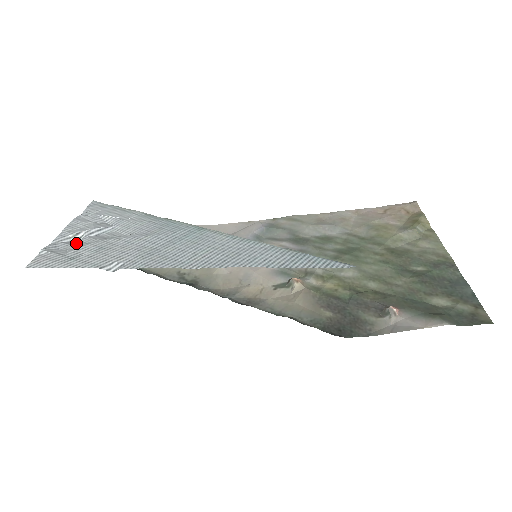
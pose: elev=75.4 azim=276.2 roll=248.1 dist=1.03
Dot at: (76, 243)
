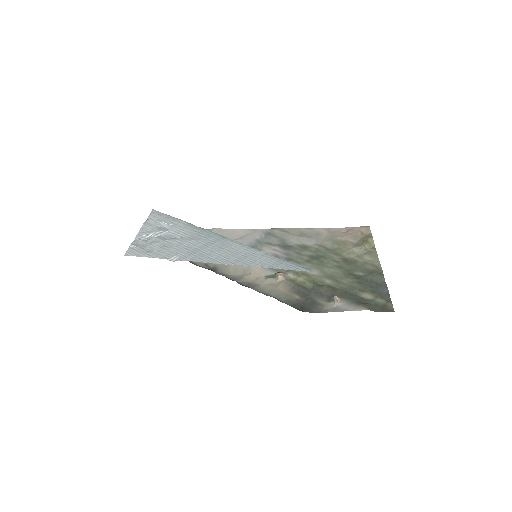
Dot at: (149, 241)
